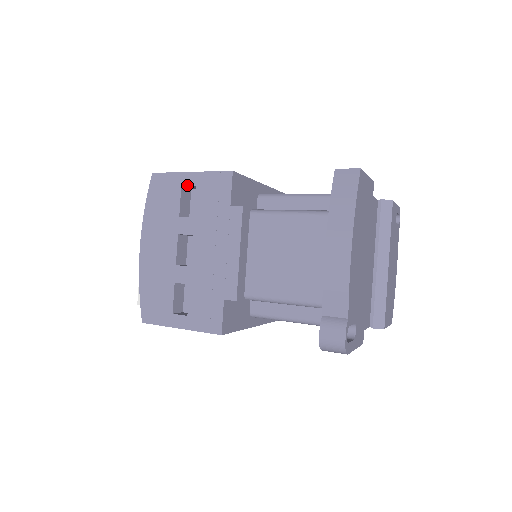
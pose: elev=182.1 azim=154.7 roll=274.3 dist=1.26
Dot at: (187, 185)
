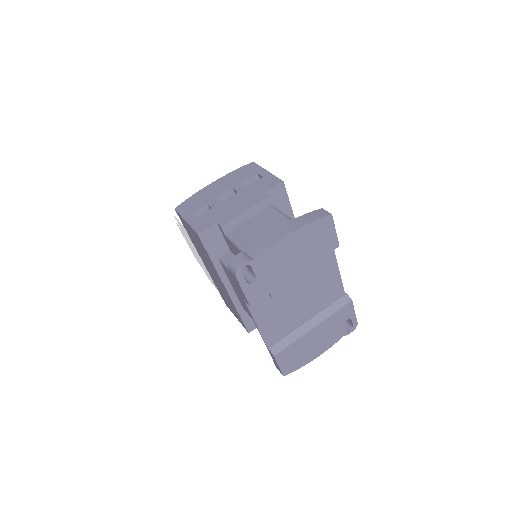
Dot at: (260, 174)
